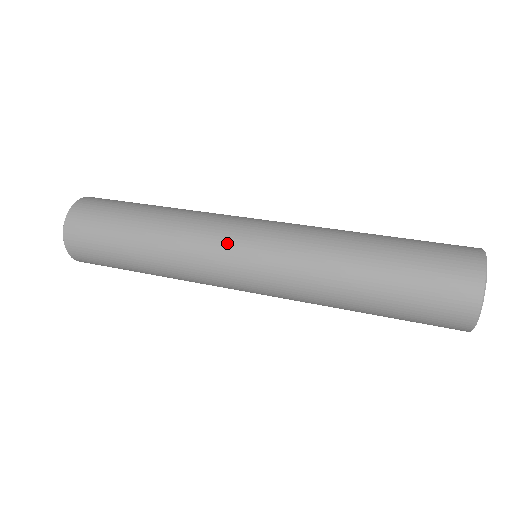
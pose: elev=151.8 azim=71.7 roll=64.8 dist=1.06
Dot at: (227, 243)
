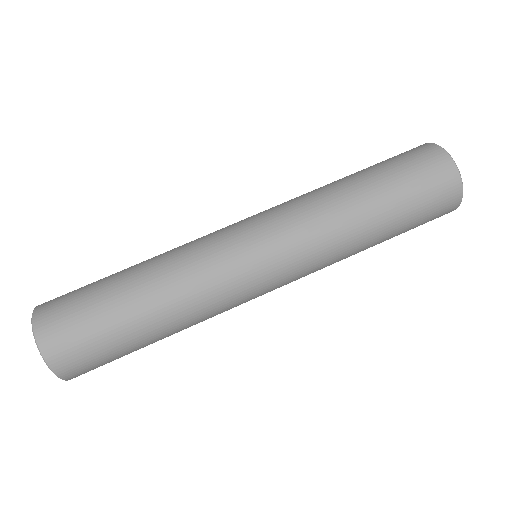
Dot at: (245, 275)
